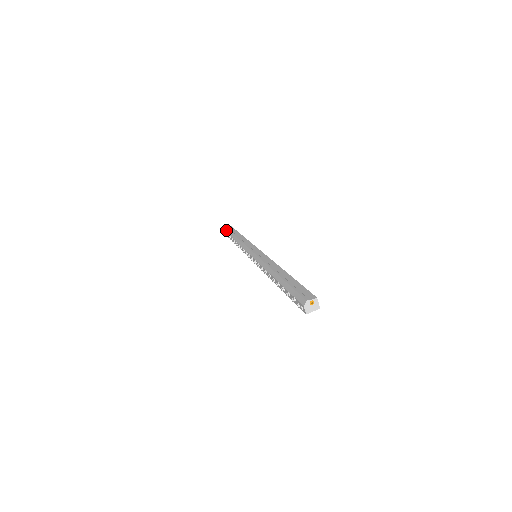
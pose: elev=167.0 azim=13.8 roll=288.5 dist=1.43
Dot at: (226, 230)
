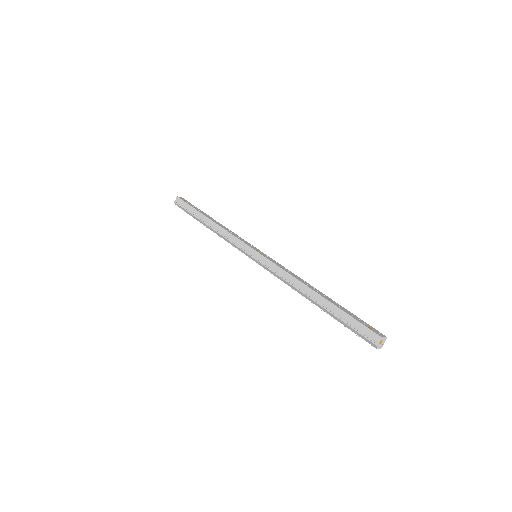
Dot at: (179, 207)
